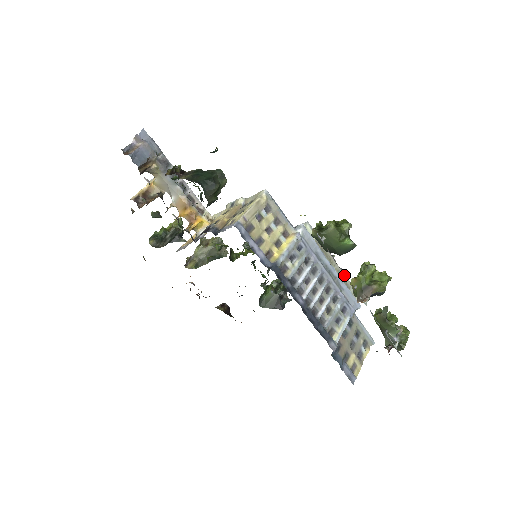
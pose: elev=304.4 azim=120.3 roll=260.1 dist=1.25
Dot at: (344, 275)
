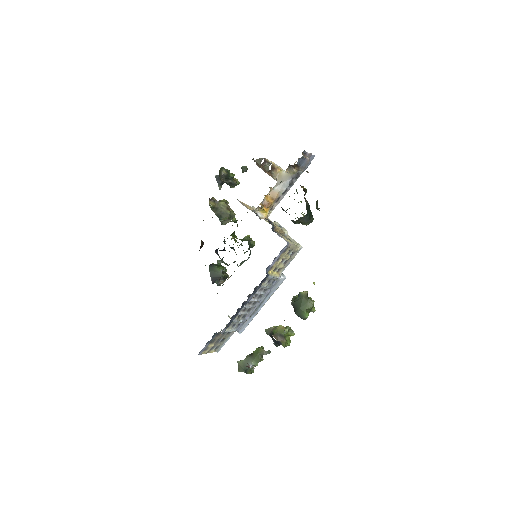
Dot at: occluded
